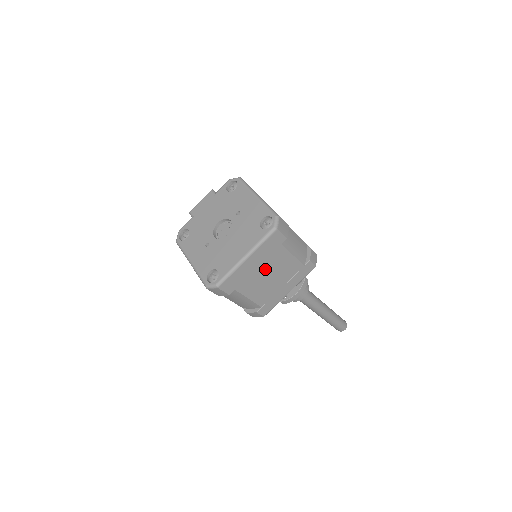
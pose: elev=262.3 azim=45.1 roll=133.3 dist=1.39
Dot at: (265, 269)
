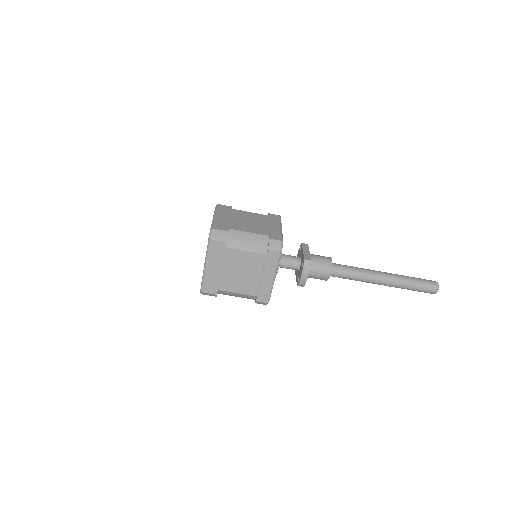
Dot at: (230, 269)
